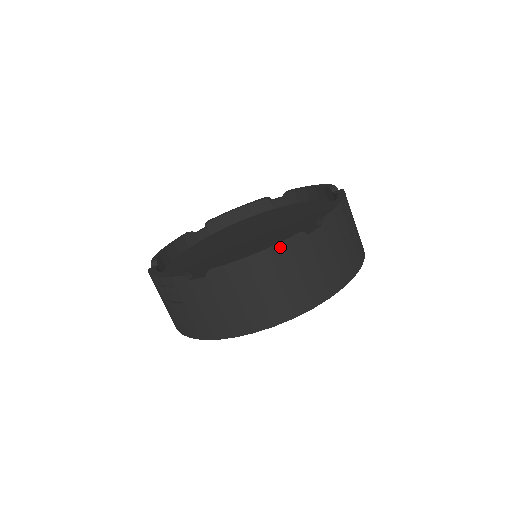
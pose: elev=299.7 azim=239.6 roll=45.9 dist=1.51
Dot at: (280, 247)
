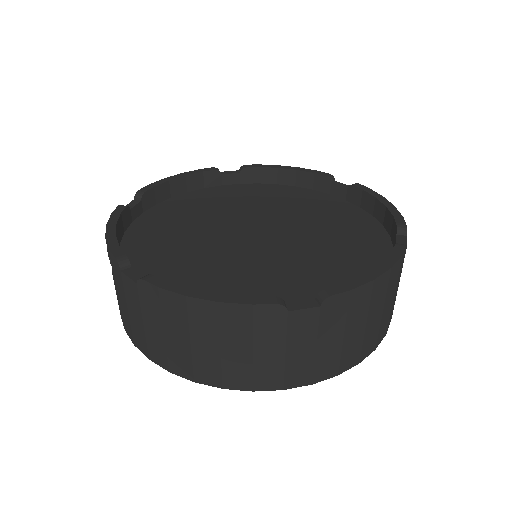
Dot at: (239, 309)
